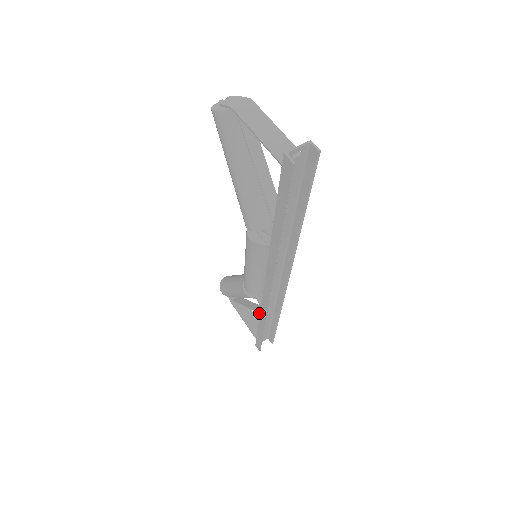
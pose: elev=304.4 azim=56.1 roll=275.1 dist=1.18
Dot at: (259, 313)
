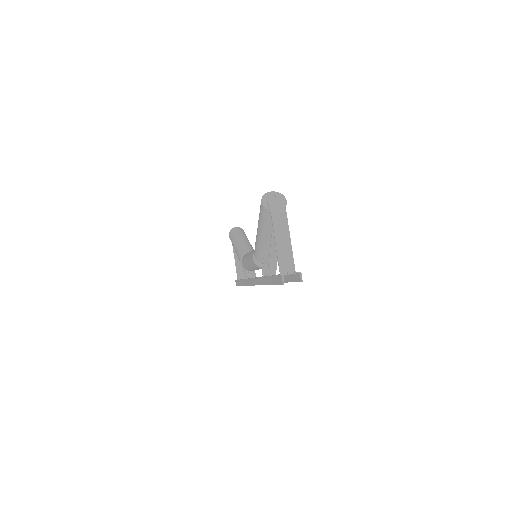
Dot at: (245, 274)
